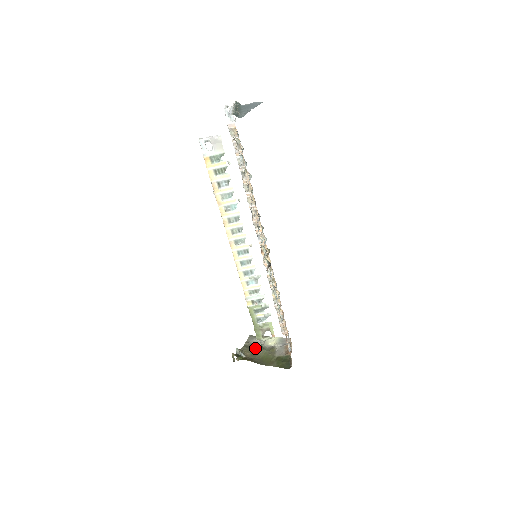
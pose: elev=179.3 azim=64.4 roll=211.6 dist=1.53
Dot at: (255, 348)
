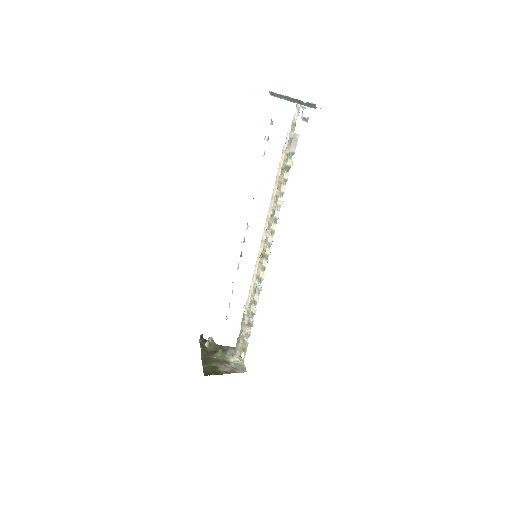
Dot at: occluded
